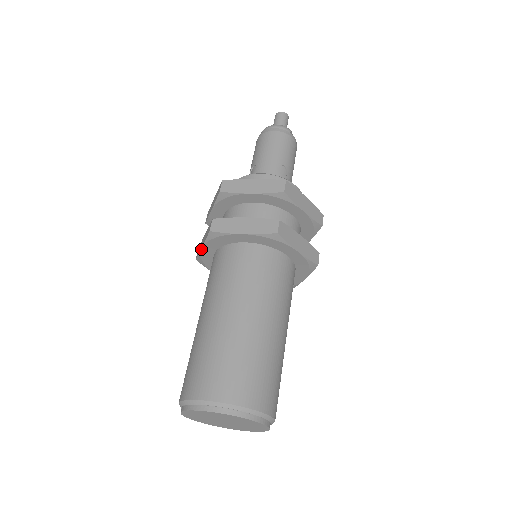
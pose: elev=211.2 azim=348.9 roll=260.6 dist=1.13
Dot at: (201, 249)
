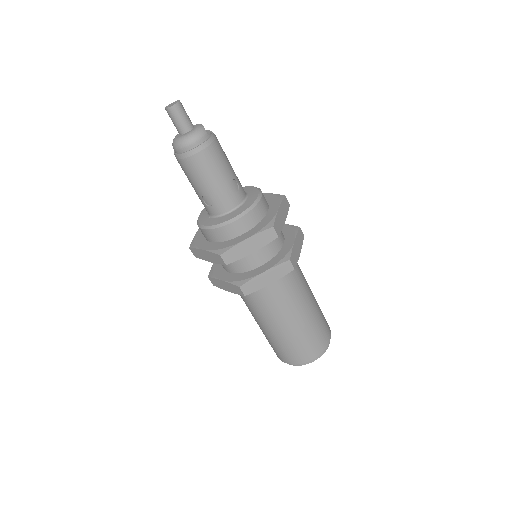
Dot at: (228, 291)
